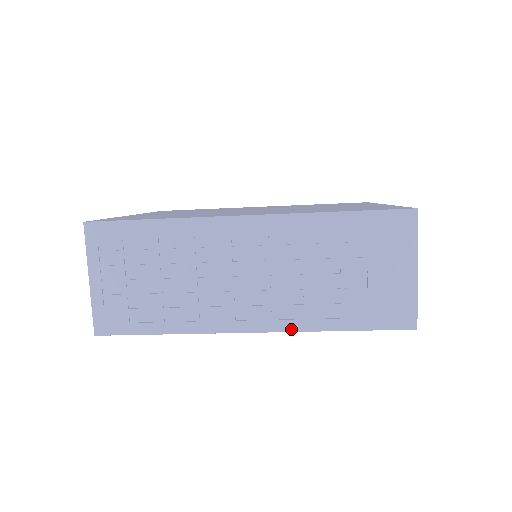
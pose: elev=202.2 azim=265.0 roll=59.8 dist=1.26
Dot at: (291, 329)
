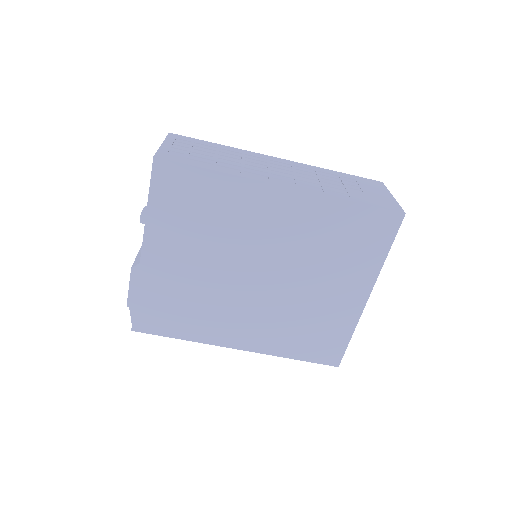
Dot at: (315, 192)
